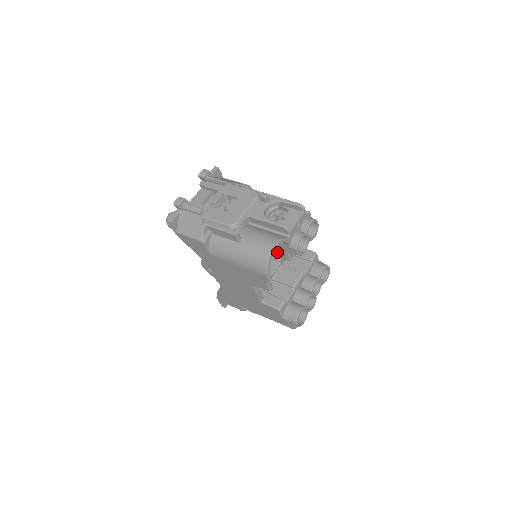
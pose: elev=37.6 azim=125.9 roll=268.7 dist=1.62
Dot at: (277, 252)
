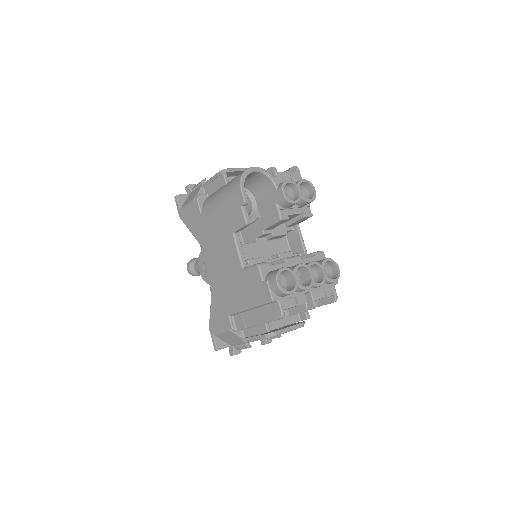
Dot at: (268, 214)
